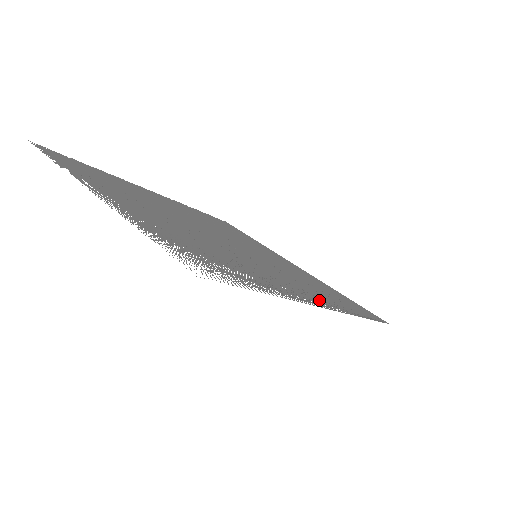
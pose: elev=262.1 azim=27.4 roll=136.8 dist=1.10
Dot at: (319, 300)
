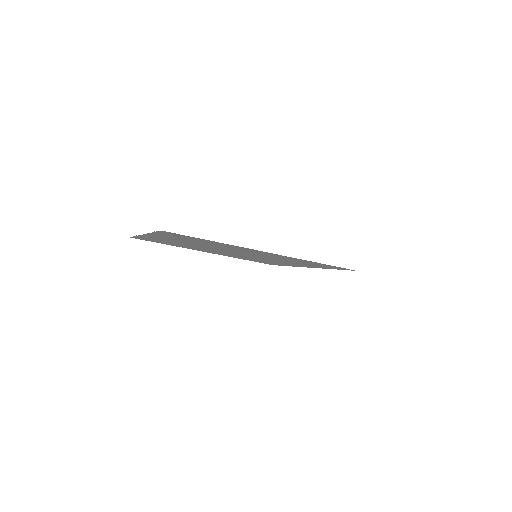
Dot at: (275, 255)
